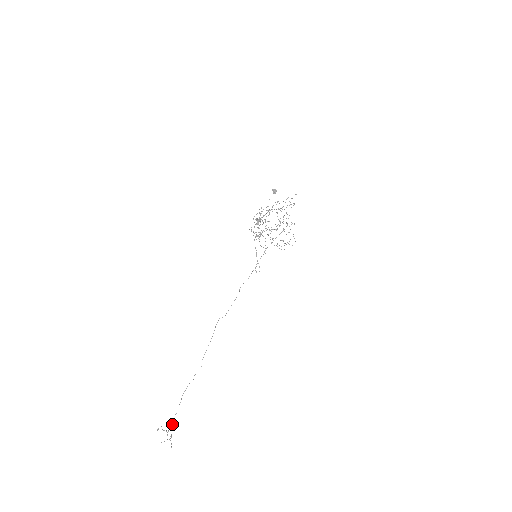
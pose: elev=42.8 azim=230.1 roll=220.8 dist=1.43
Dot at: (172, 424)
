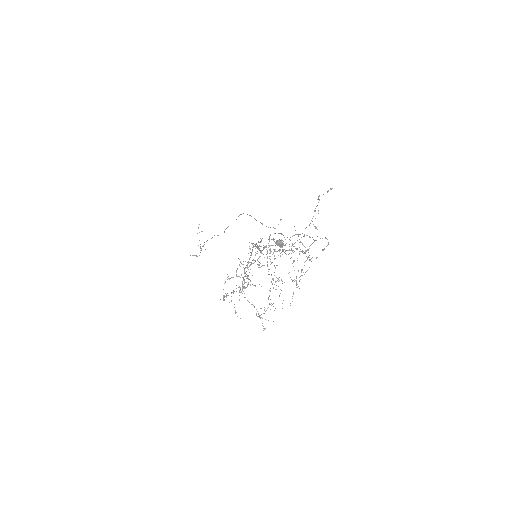
Dot at: (200, 248)
